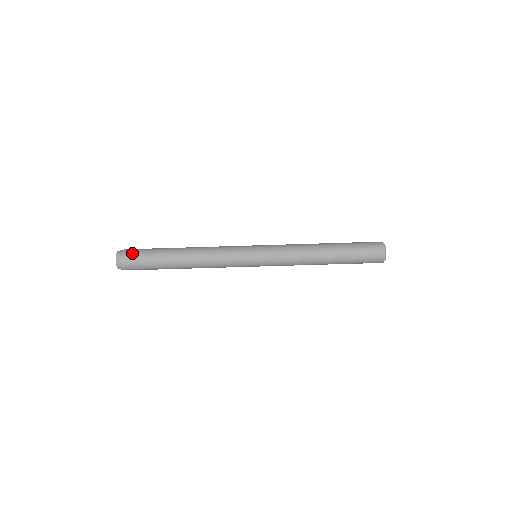
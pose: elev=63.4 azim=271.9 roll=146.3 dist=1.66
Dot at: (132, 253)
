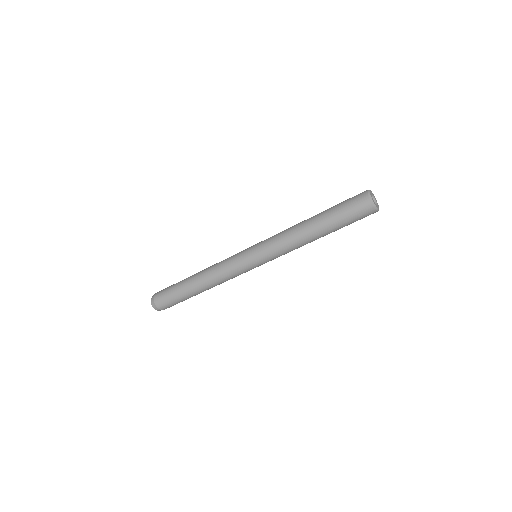
Dot at: (162, 290)
